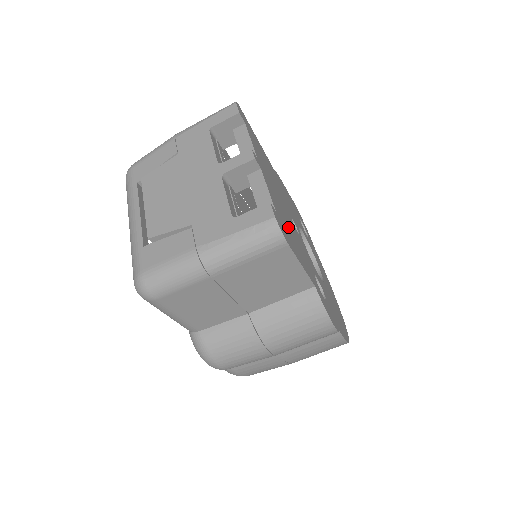
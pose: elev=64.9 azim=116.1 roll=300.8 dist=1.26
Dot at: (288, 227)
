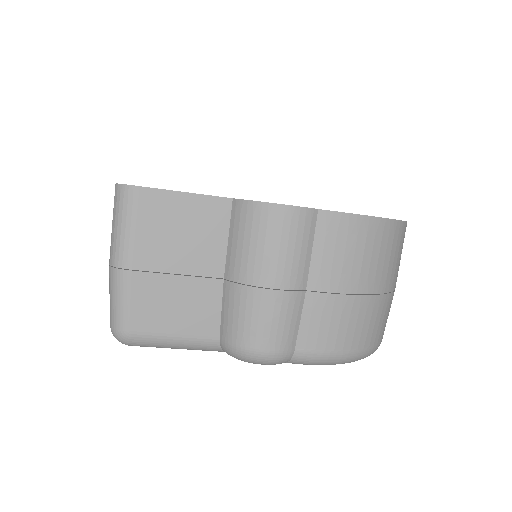
Dot at: occluded
